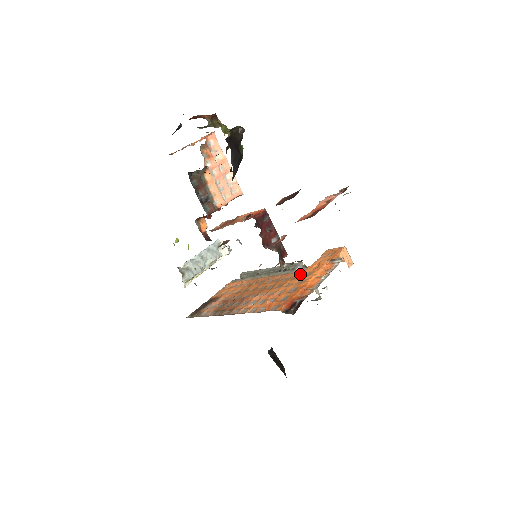
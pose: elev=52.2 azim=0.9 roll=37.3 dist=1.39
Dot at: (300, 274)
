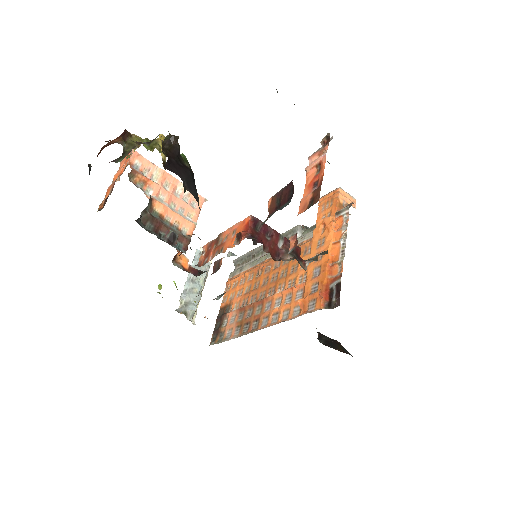
Dot at: (309, 245)
